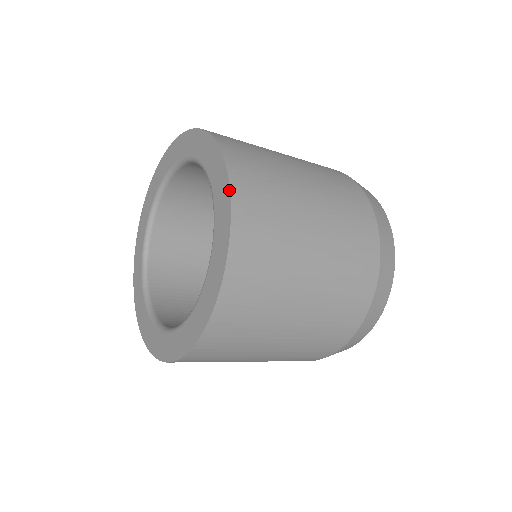
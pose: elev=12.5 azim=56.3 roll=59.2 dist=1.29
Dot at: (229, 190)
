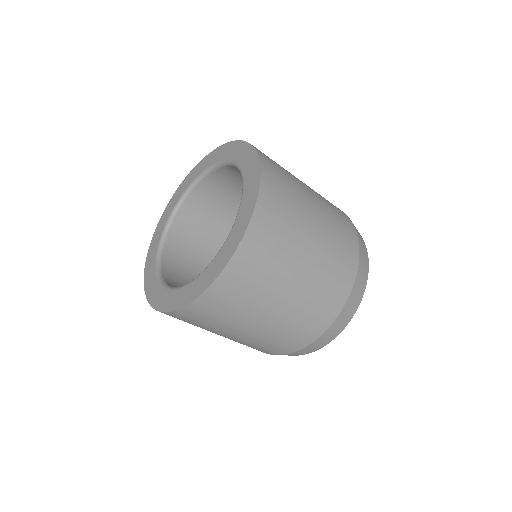
Dot at: (258, 156)
